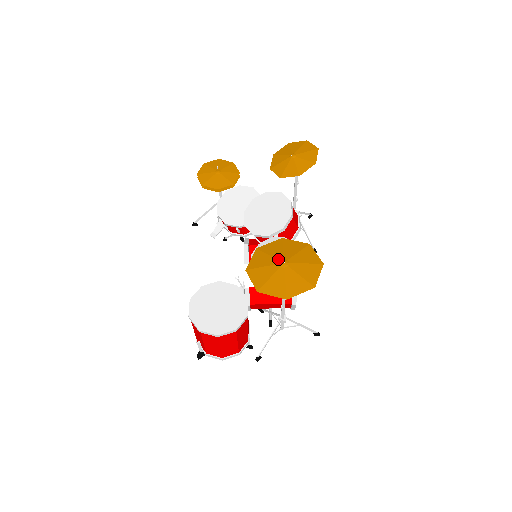
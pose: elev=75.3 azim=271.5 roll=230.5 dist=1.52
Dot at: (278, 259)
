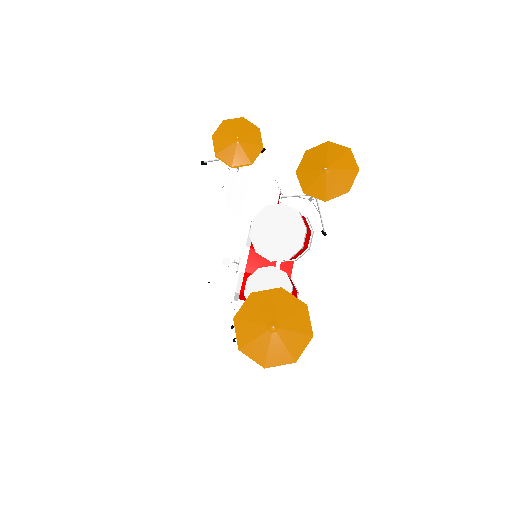
Dot at: (269, 319)
